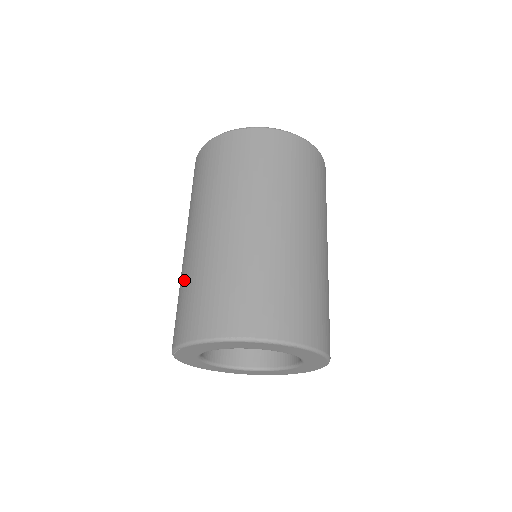
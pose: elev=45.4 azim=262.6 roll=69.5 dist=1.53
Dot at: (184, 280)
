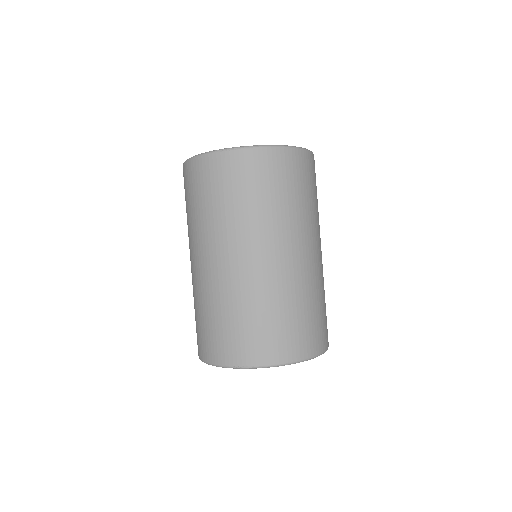
Dot at: (195, 303)
